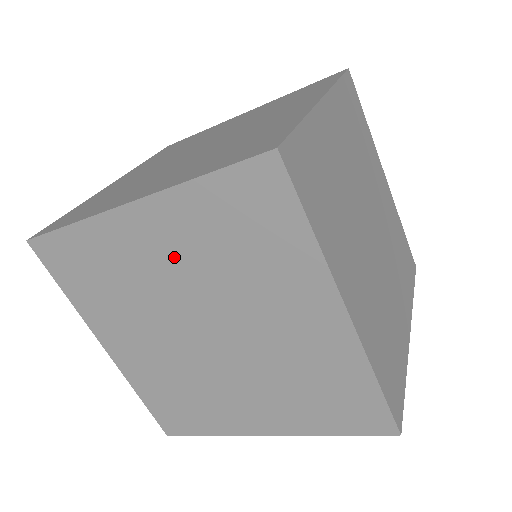
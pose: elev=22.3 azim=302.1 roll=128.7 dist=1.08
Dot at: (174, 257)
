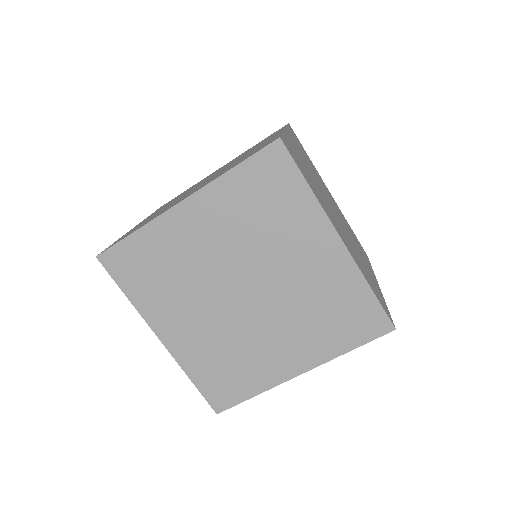
Dot at: (217, 234)
